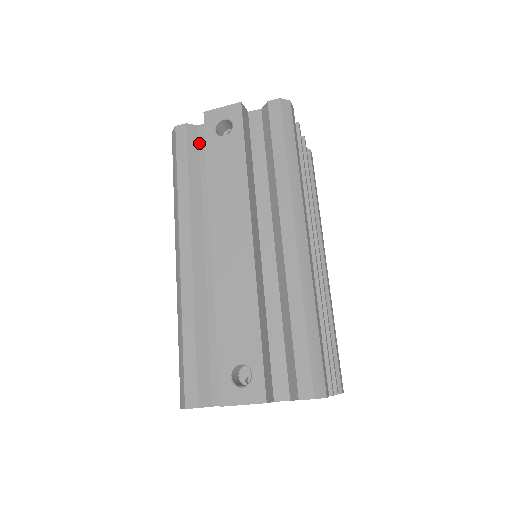
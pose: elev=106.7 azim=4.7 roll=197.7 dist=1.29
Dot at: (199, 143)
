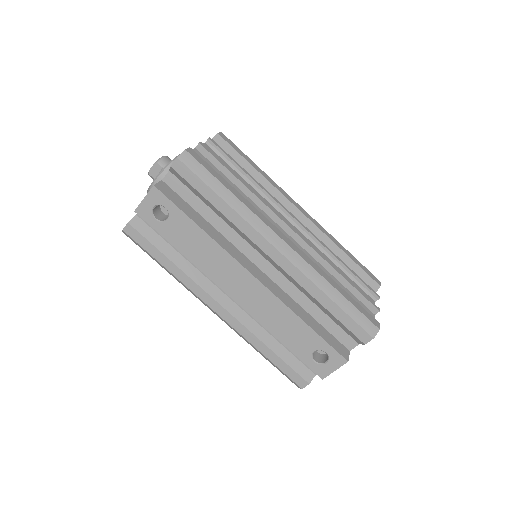
Dot at: (150, 227)
